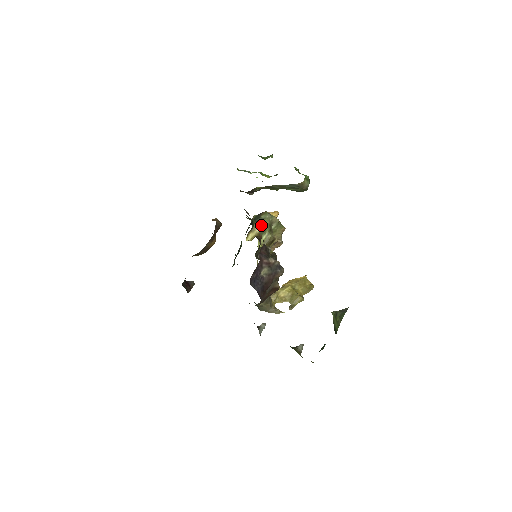
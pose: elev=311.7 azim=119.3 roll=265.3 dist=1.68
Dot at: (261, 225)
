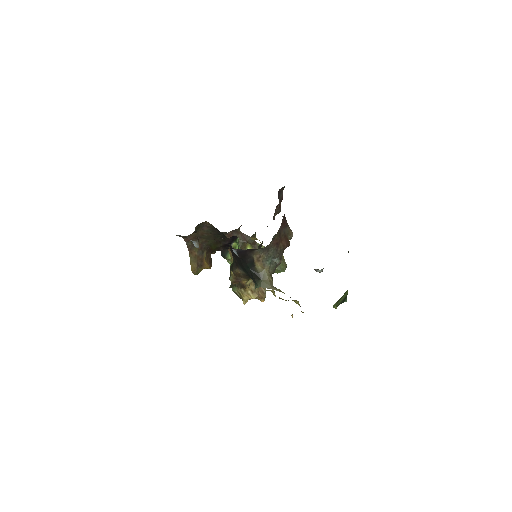
Dot at: (260, 242)
